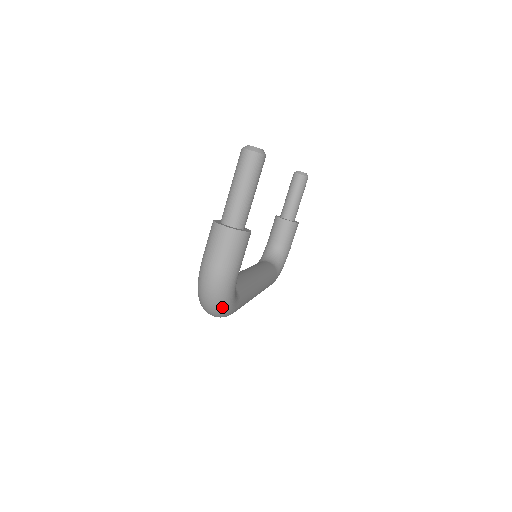
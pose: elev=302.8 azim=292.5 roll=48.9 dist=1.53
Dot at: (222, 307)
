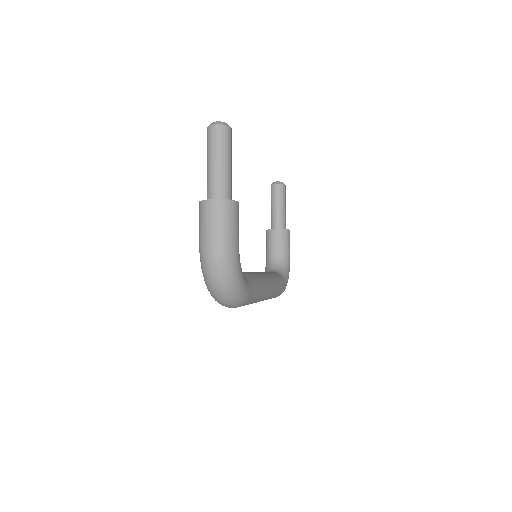
Dot at: (232, 286)
